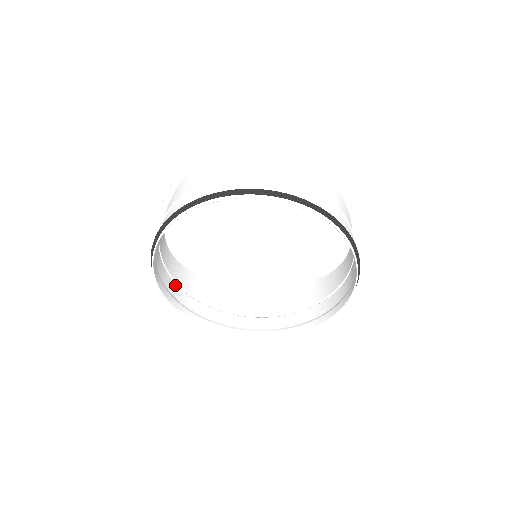
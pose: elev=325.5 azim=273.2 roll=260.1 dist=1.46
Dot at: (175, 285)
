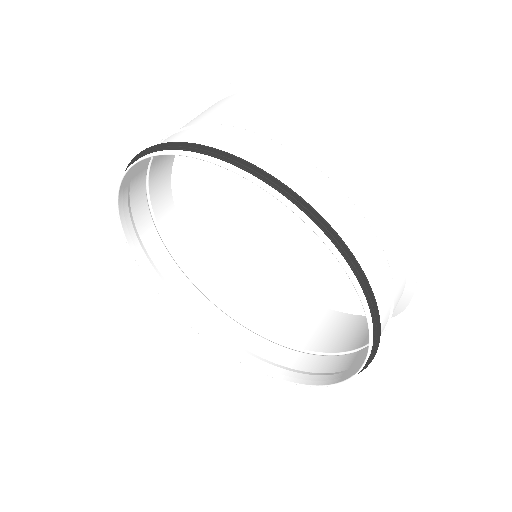
Dot at: (180, 272)
